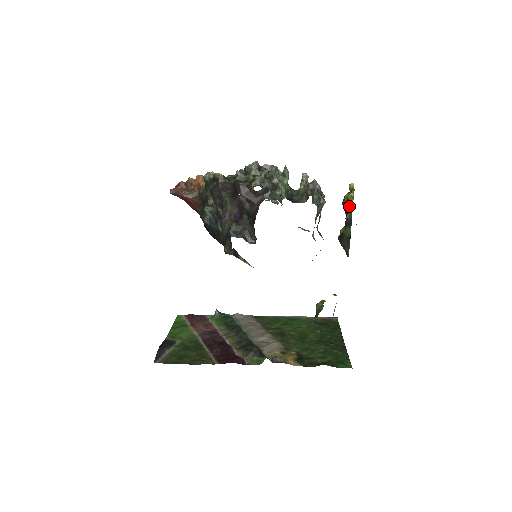
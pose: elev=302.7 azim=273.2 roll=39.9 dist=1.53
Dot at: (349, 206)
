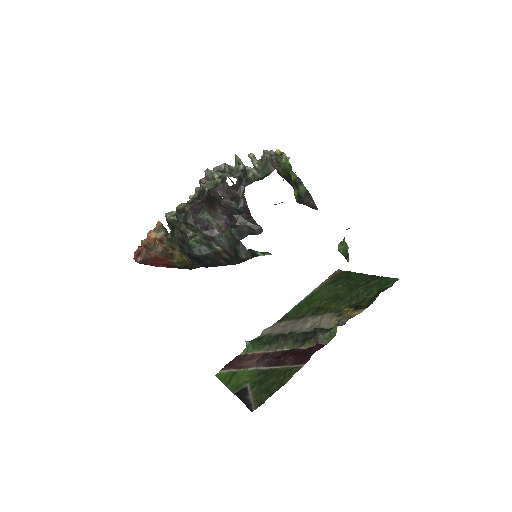
Dot at: (288, 169)
